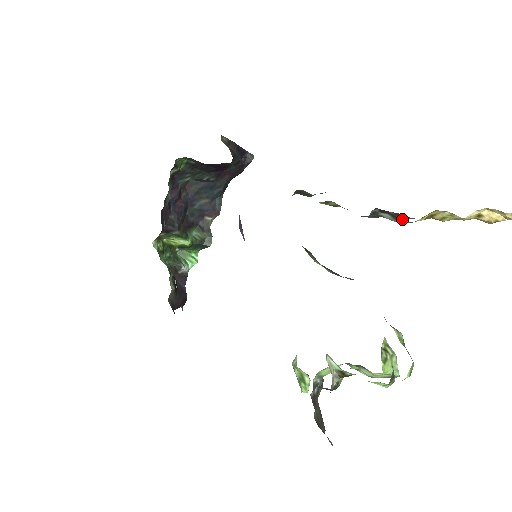
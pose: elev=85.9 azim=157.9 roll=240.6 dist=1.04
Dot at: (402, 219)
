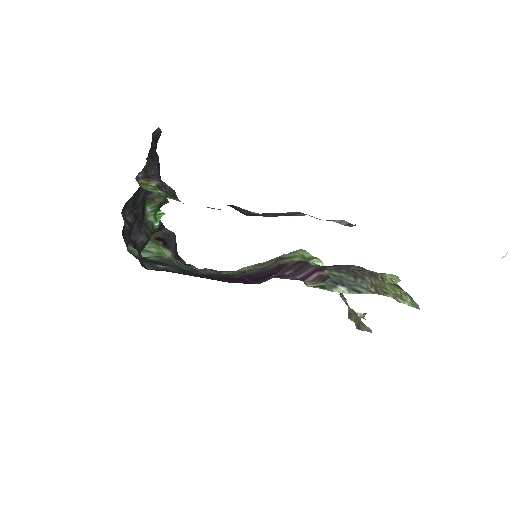
Dot at: occluded
